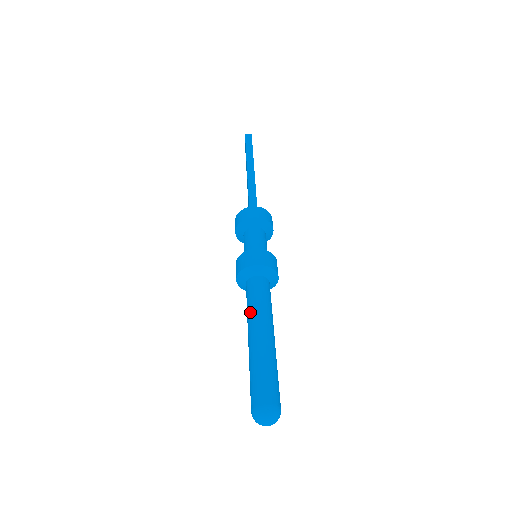
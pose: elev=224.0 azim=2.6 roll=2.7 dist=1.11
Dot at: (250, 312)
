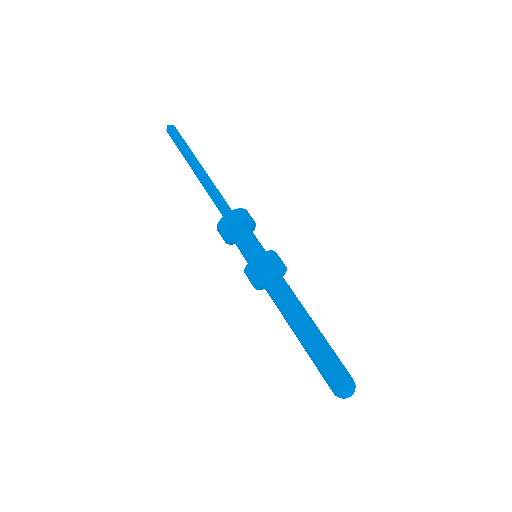
Dot at: (289, 310)
